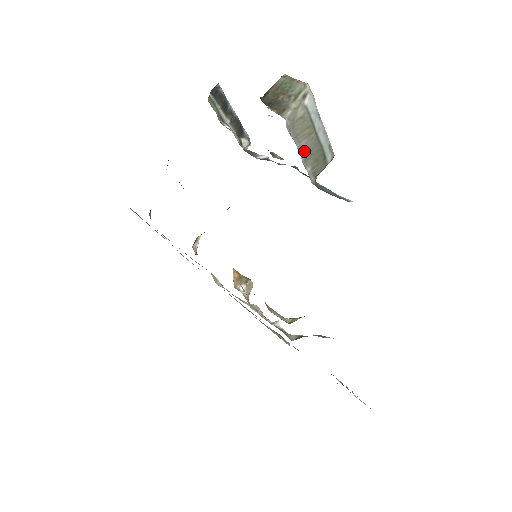
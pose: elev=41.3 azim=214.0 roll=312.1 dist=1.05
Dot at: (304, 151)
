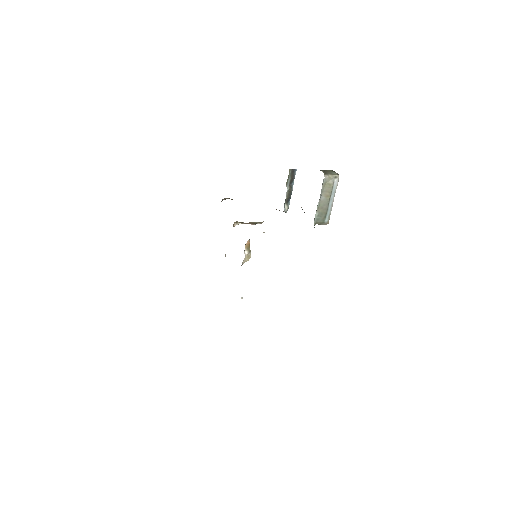
Dot at: (321, 202)
